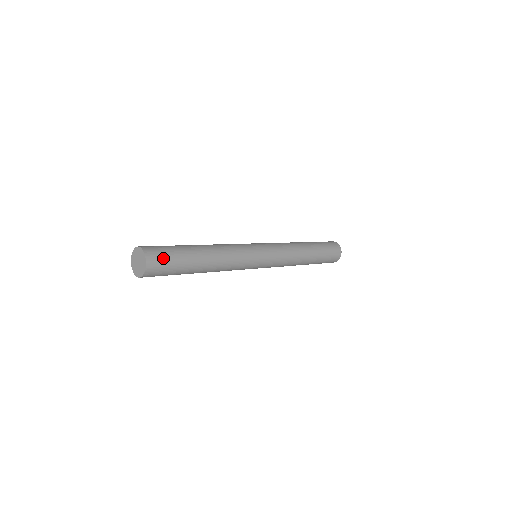
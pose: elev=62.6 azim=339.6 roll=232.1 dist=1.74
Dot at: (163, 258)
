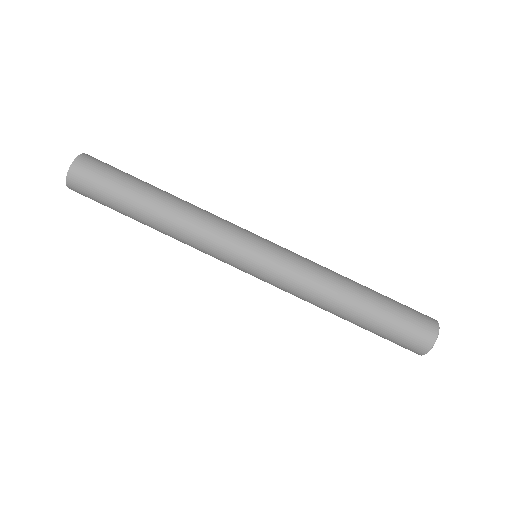
Dot at: (100, 167)
